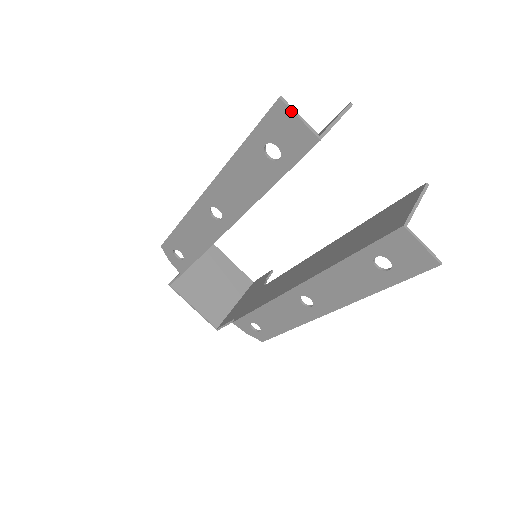
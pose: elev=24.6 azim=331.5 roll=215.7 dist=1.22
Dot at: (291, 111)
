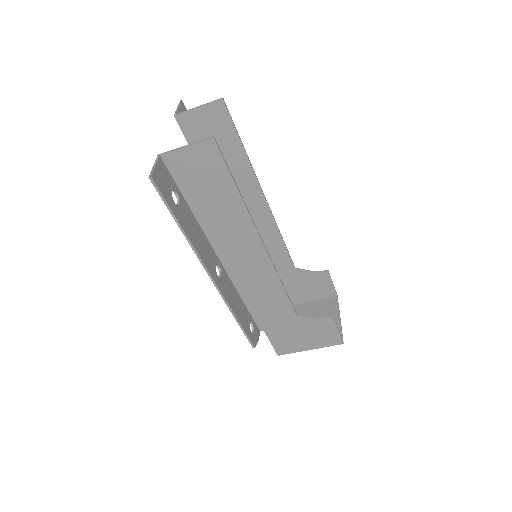
Dot at: (179, 106)
